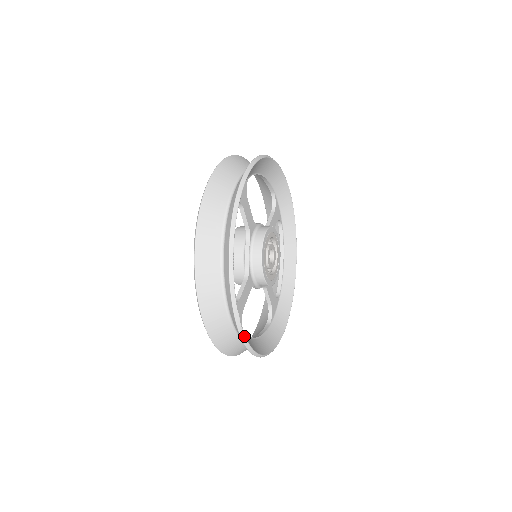
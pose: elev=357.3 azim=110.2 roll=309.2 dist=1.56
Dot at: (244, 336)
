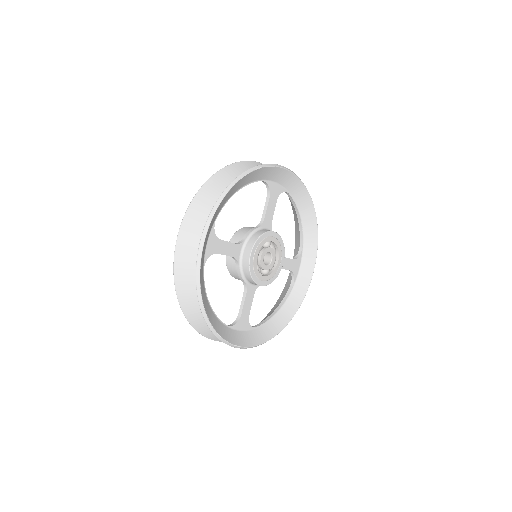
Dot at: (248, 347)
